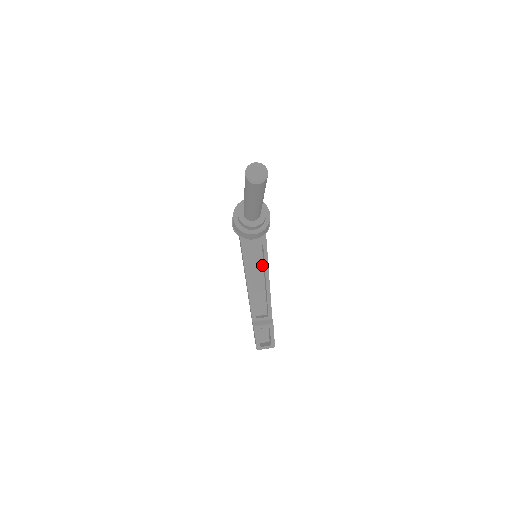
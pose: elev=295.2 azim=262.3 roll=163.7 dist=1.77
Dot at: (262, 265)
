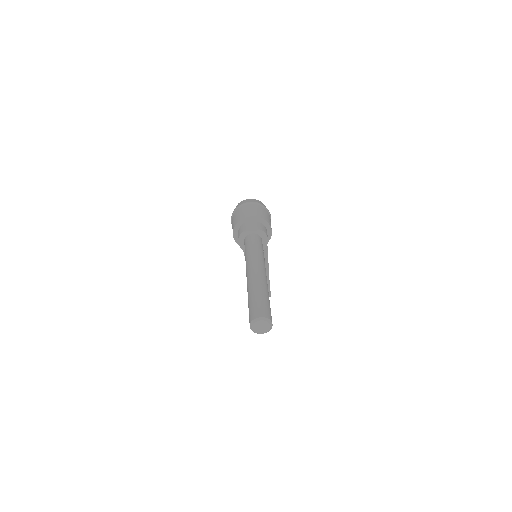
Dot at: occluded
